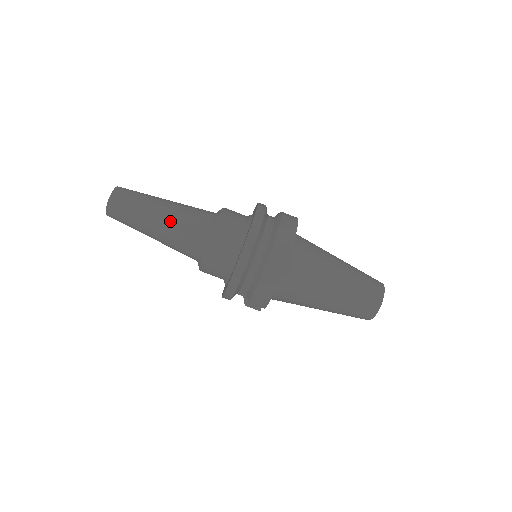
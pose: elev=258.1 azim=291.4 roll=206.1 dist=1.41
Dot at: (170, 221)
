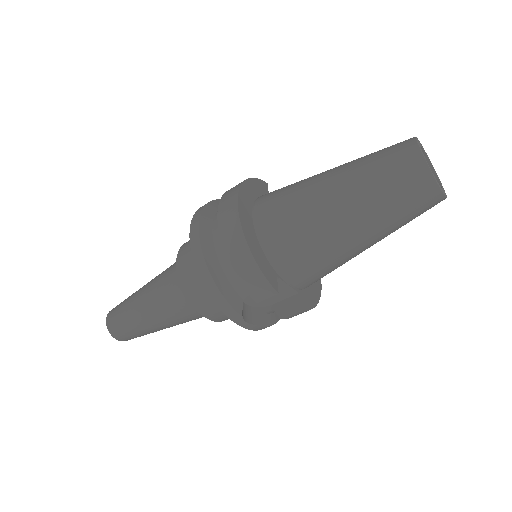
Dot at: (149, 293)
